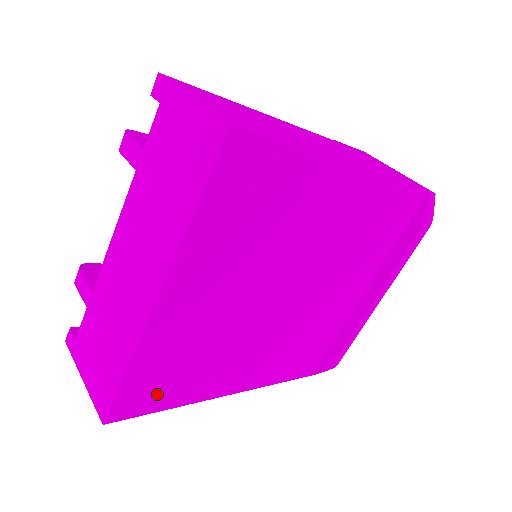
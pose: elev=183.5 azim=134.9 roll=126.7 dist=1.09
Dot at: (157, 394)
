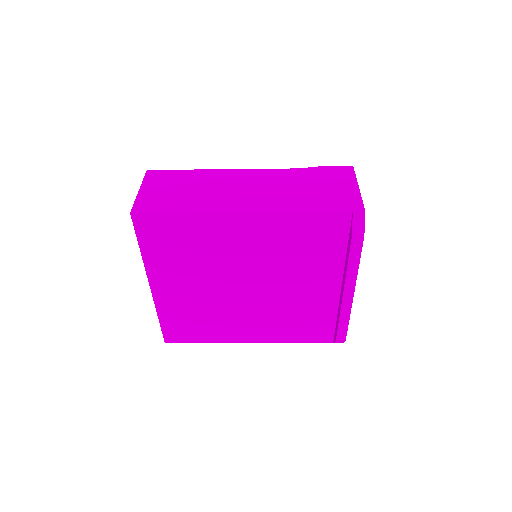
Dot at: (188, 333)
